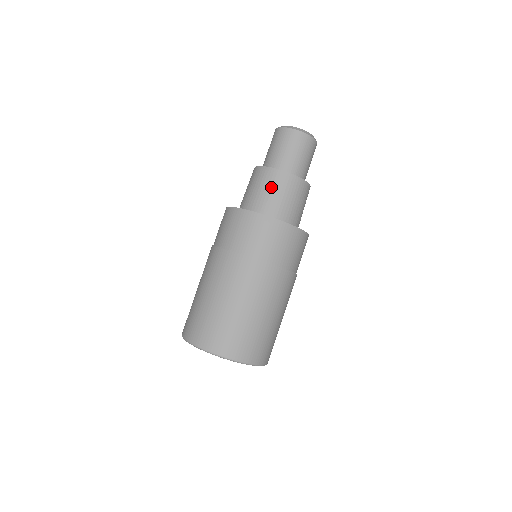
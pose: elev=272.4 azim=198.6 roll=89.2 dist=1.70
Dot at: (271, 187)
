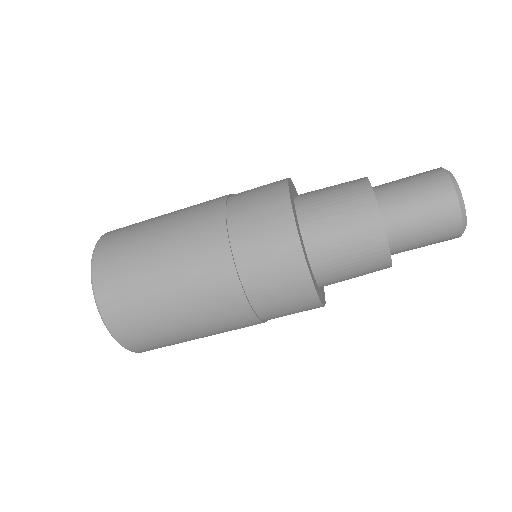
Dot at: (357, 251)
